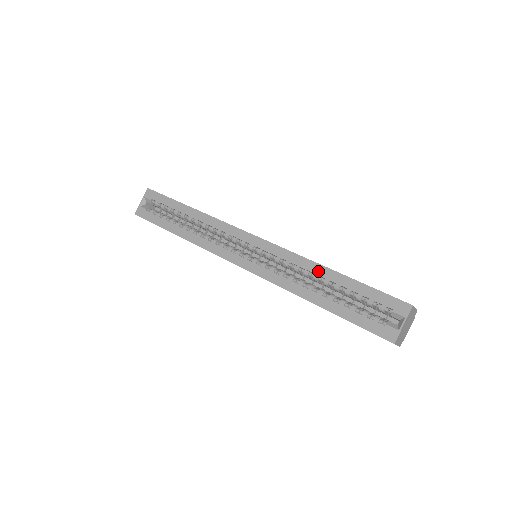
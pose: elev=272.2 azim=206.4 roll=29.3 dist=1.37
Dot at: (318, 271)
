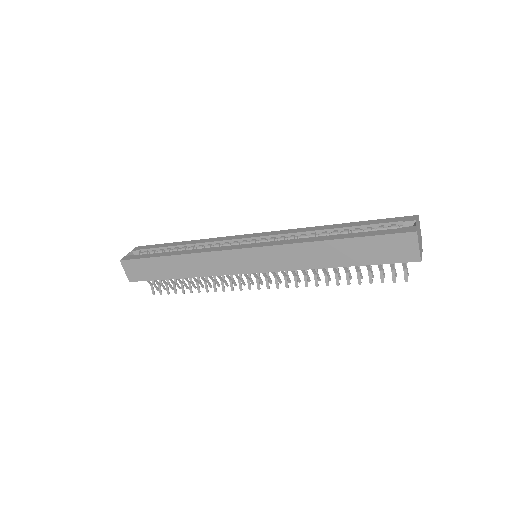
Dot at: (325, 228)
